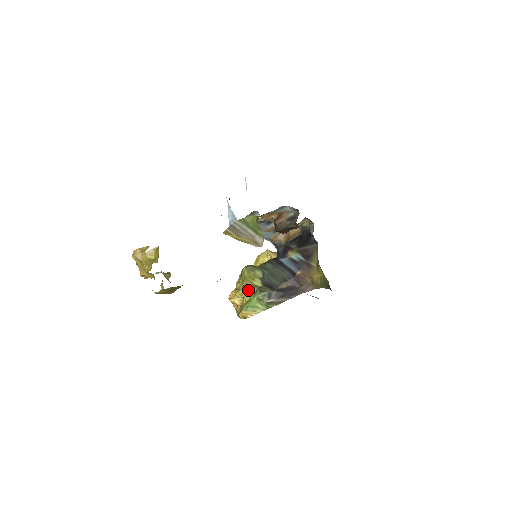
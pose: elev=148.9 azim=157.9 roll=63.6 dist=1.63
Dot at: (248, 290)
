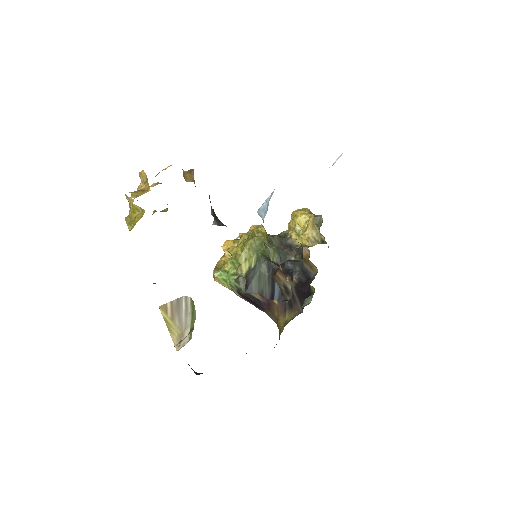
Dot at: (234, 263)
